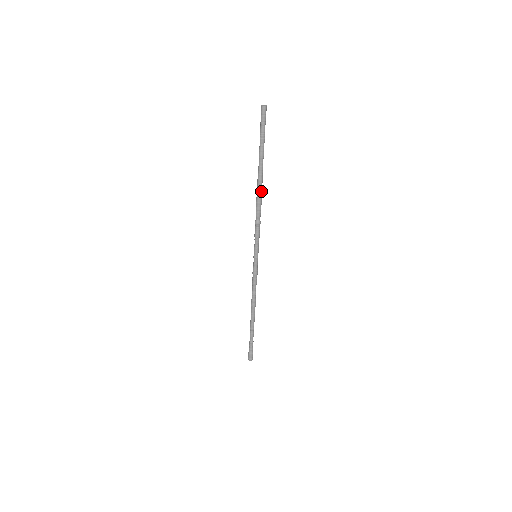
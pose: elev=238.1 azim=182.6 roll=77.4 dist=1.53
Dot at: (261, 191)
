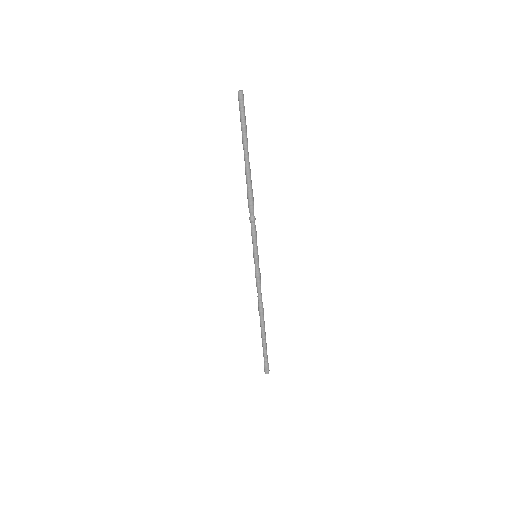
Dot at: (249, 184)
